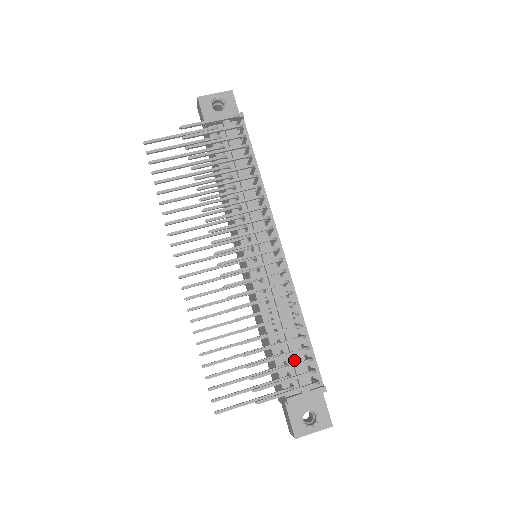
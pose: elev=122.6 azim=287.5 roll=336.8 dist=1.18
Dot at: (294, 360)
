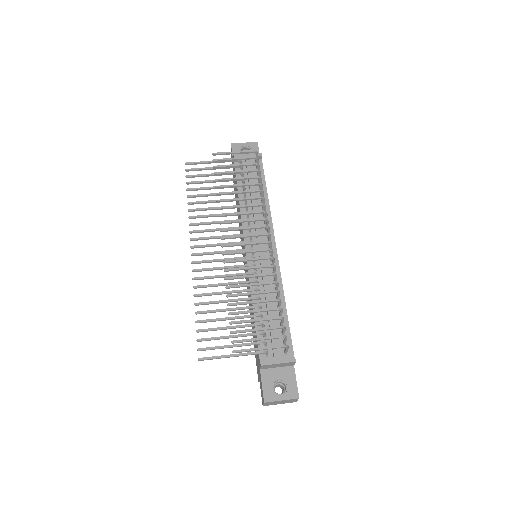
Dot at: (272, 332)
